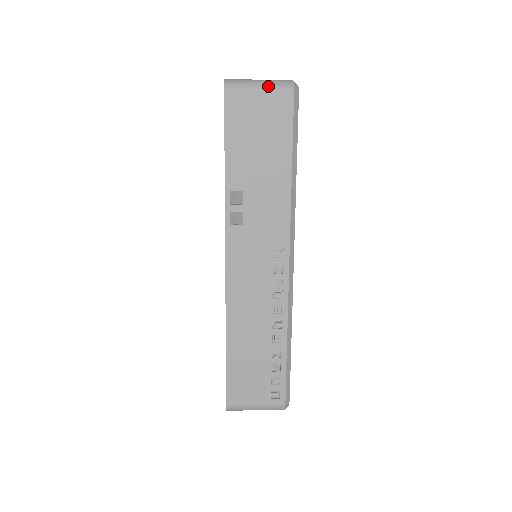
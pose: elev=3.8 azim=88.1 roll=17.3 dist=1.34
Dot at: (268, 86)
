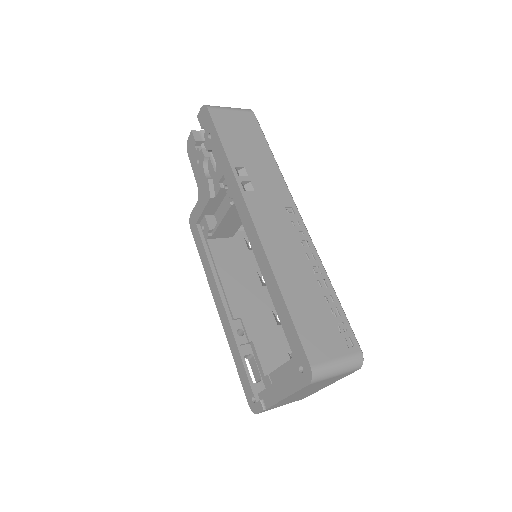
Dot at: (235, 108)
